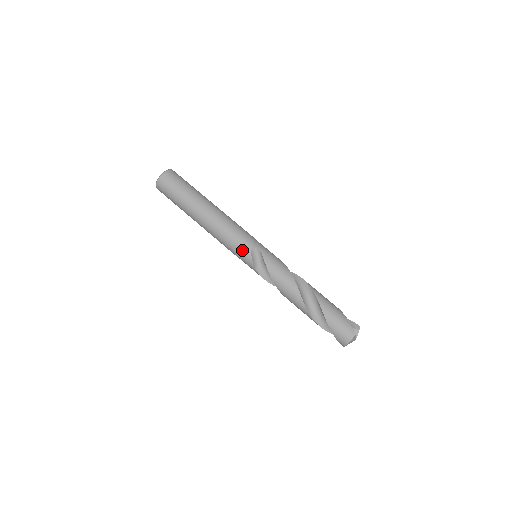
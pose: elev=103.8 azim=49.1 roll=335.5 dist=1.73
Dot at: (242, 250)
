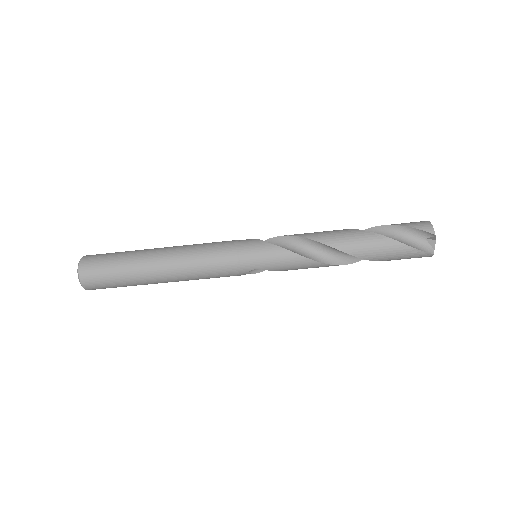
Dot at: occluded
